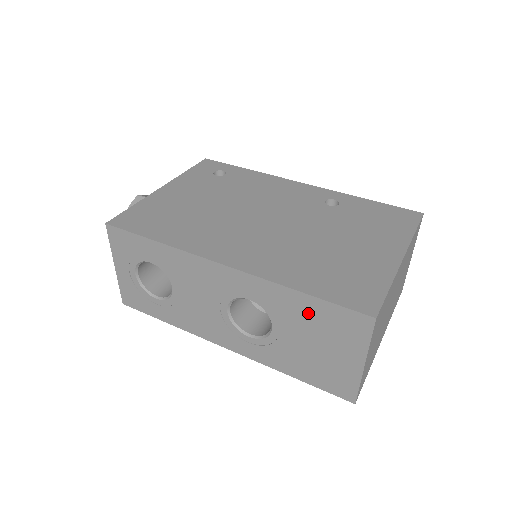
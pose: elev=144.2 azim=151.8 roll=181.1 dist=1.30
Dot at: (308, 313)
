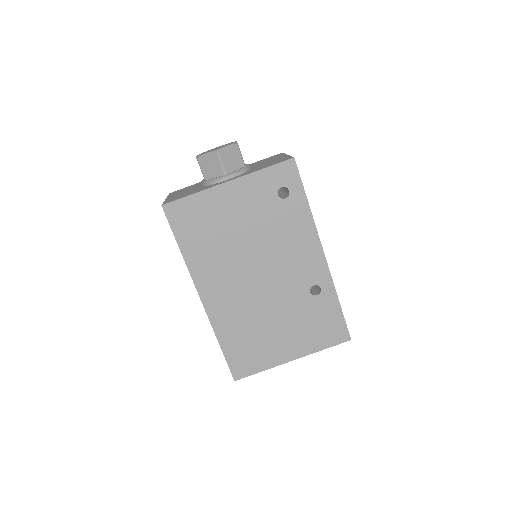
Dot at: occluded
